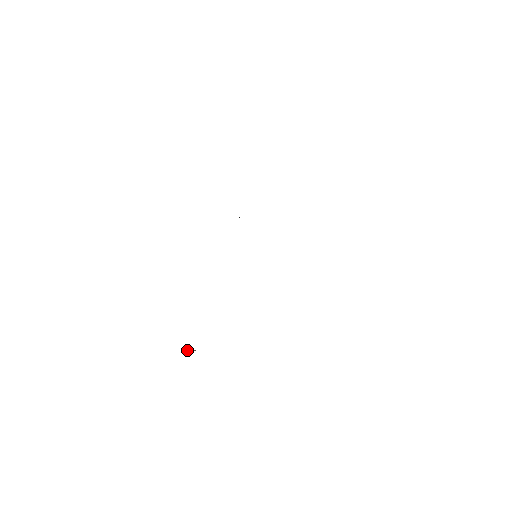
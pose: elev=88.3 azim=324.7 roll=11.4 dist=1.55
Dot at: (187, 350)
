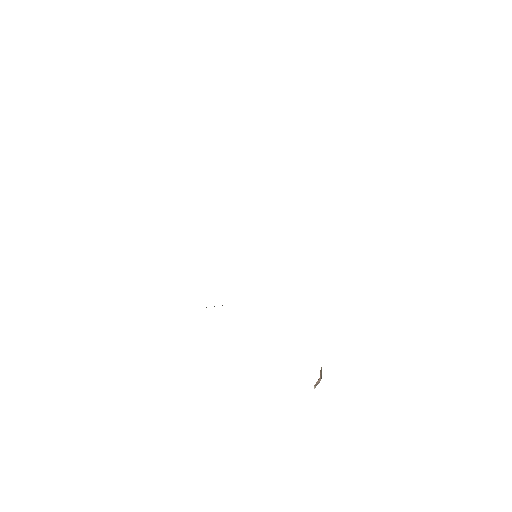
Dot at: (315, 385)
